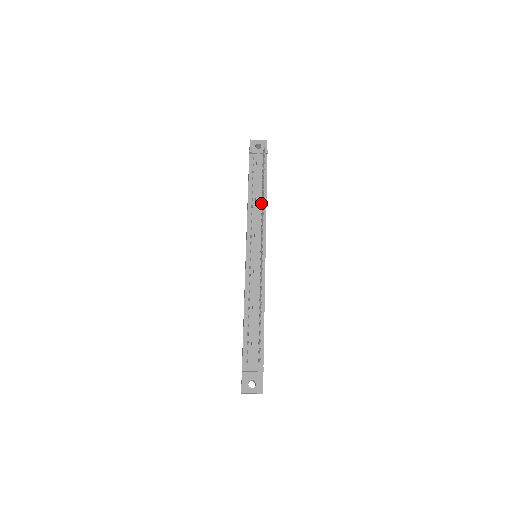
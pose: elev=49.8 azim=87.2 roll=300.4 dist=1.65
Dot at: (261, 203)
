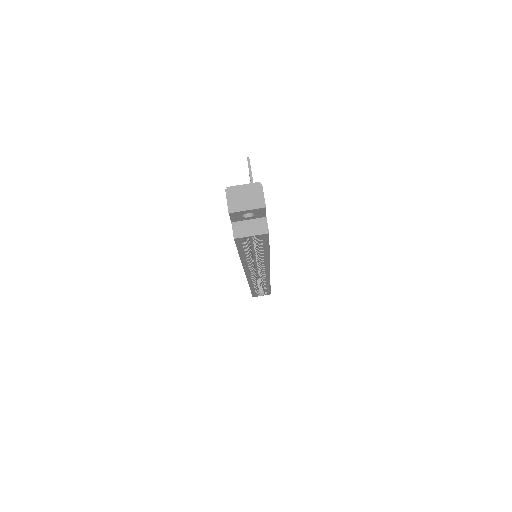
Dot at: occluded
